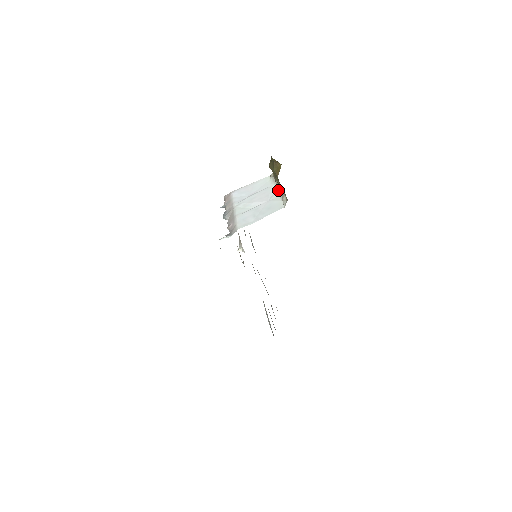
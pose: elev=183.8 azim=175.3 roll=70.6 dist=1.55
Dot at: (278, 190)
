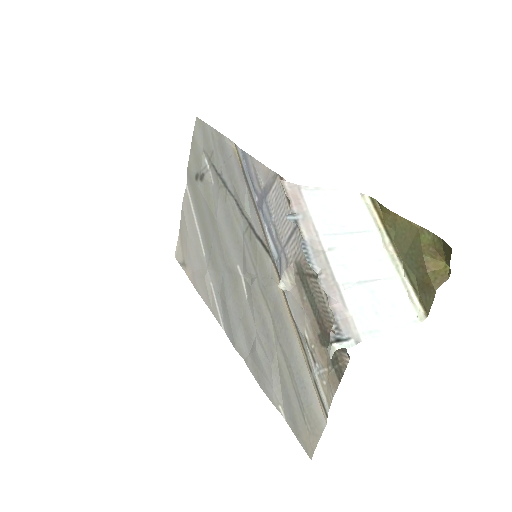
Dot at: (394, 261)
